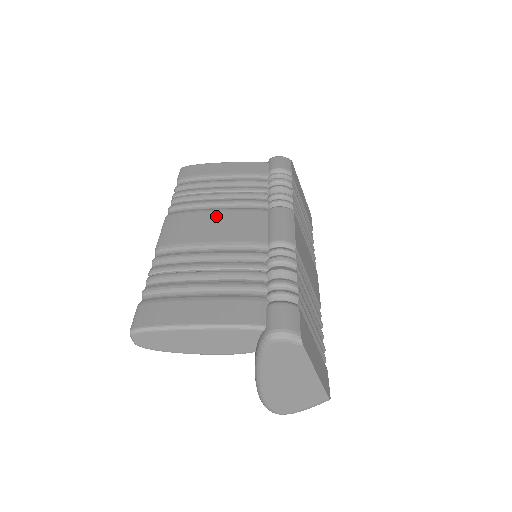
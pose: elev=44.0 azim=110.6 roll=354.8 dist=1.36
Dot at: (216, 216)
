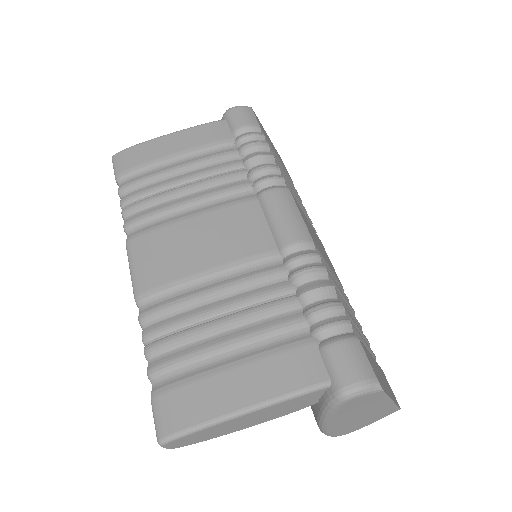
Dot at: (195, 226)
